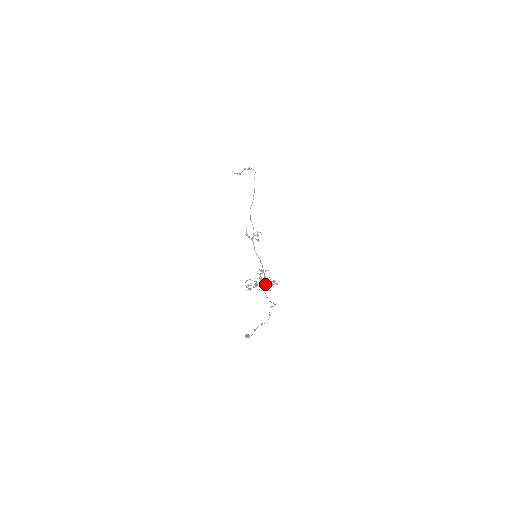
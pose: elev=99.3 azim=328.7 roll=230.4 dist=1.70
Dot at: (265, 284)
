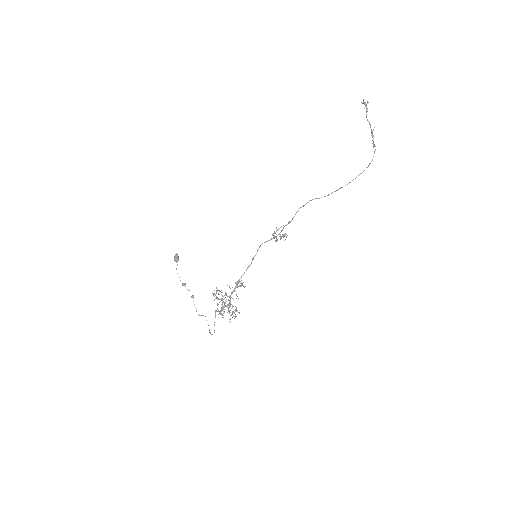
Dot at: (229, 301)
